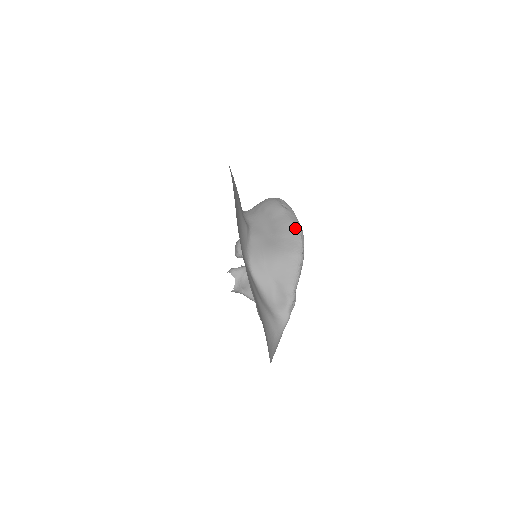
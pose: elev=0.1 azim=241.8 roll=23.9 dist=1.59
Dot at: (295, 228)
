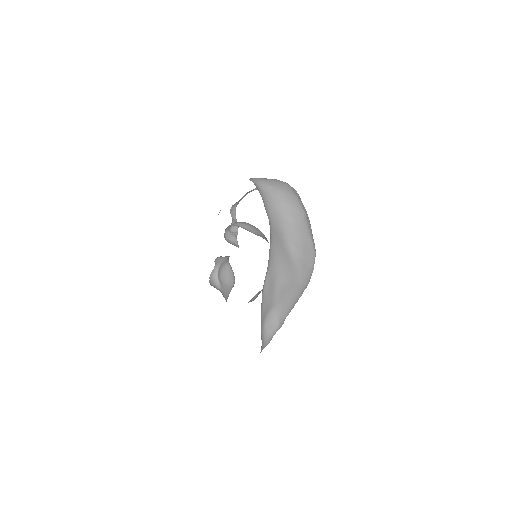
Dot at: (313, 250)
